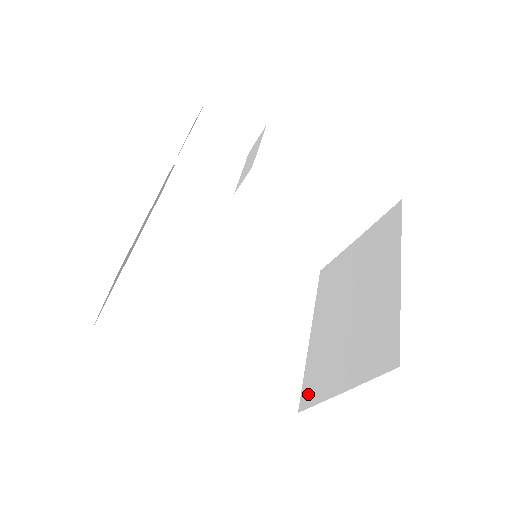
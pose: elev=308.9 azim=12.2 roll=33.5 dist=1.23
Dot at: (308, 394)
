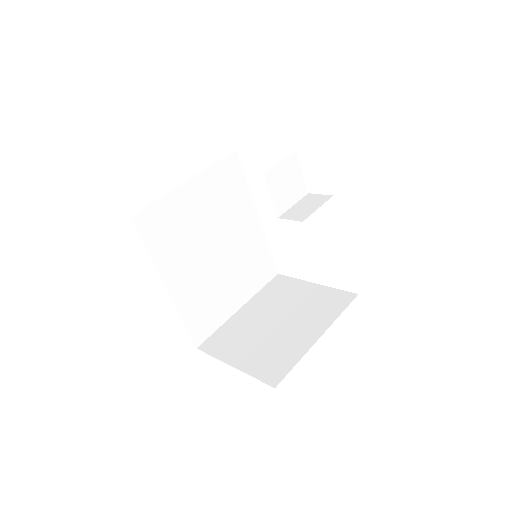
Dot at: (211, 344)
